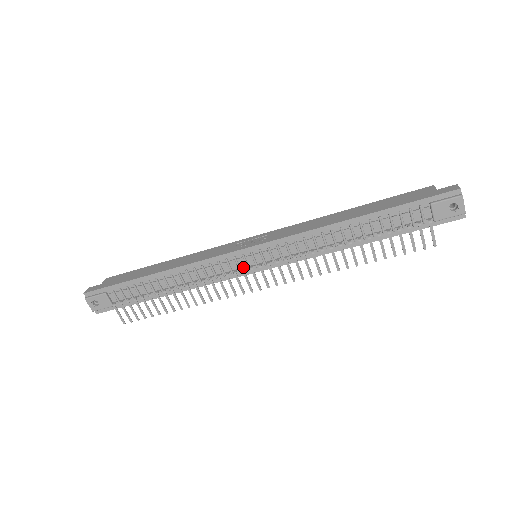
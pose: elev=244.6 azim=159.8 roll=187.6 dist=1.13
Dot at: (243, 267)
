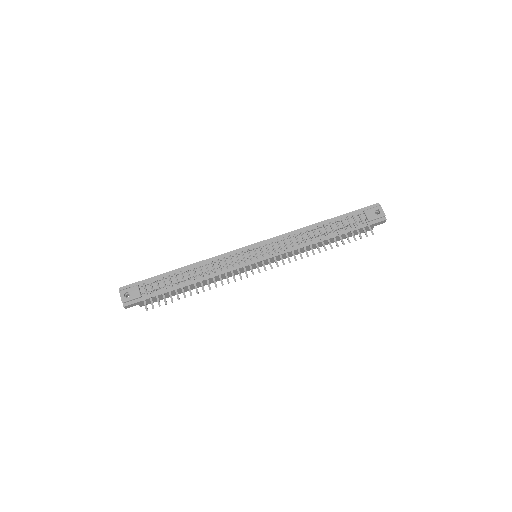
Dot at: (247, 259)
